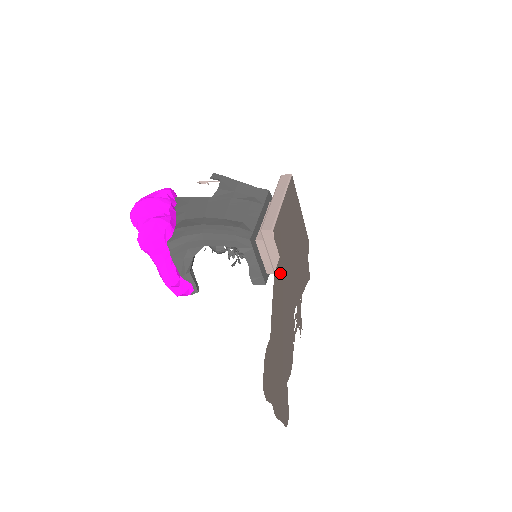
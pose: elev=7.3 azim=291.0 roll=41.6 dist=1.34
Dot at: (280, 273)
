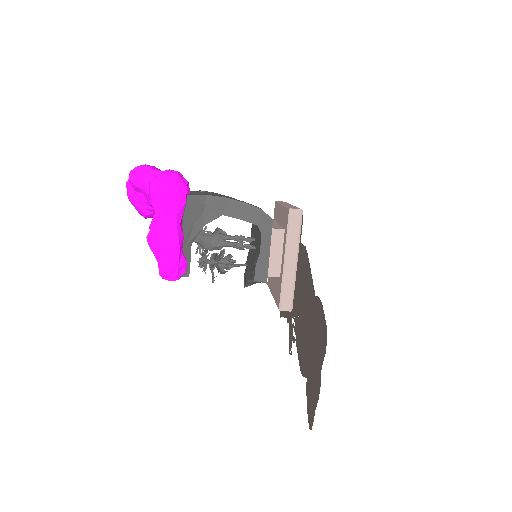
Dot at: (301, 257)
